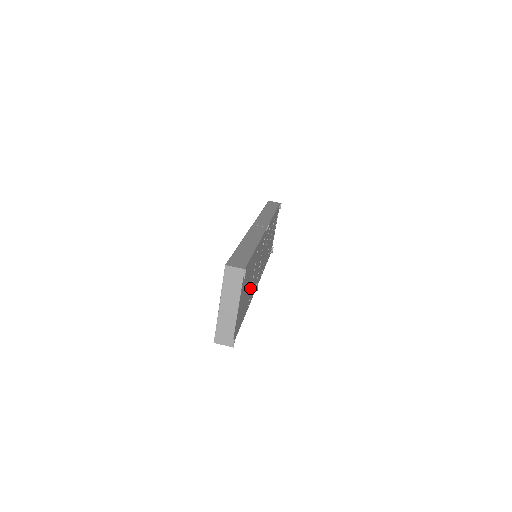
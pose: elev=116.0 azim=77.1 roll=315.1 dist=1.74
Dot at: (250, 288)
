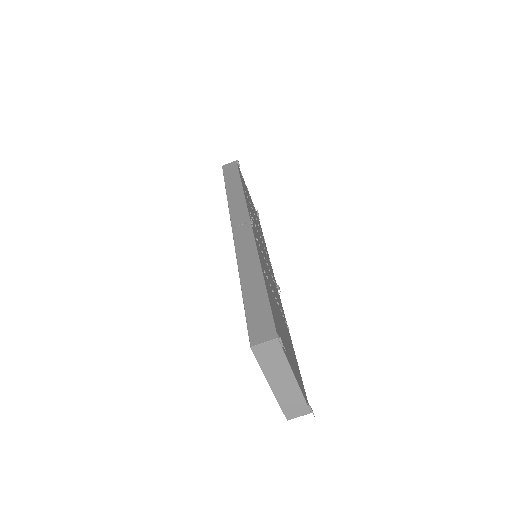
Dot at: (280, 314)
